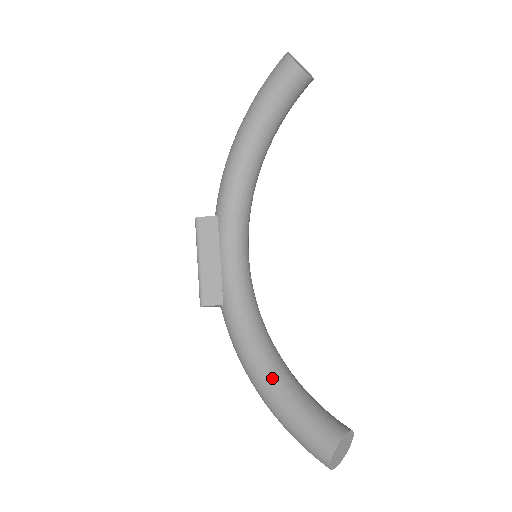
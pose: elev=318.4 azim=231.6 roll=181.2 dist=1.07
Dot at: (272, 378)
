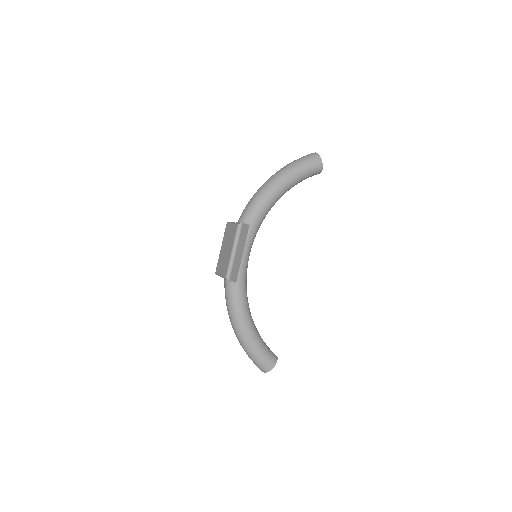
Dot at: (253, 328)
